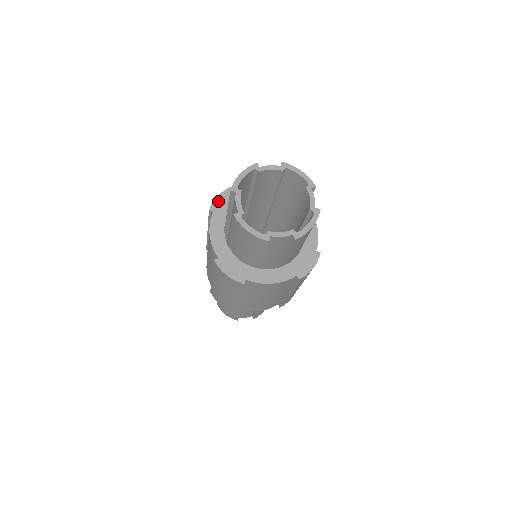
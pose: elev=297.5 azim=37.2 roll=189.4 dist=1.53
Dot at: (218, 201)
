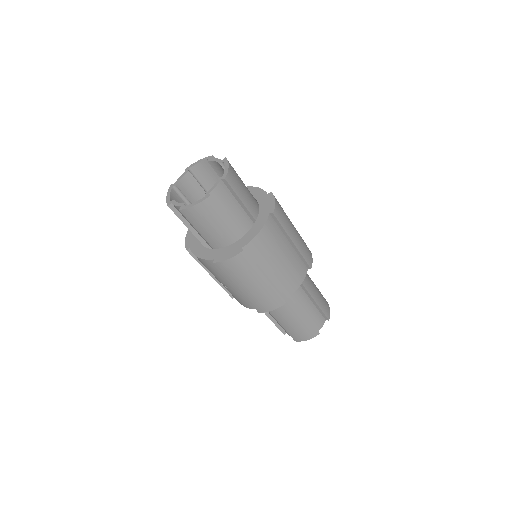
Dot at: (187, 242)
